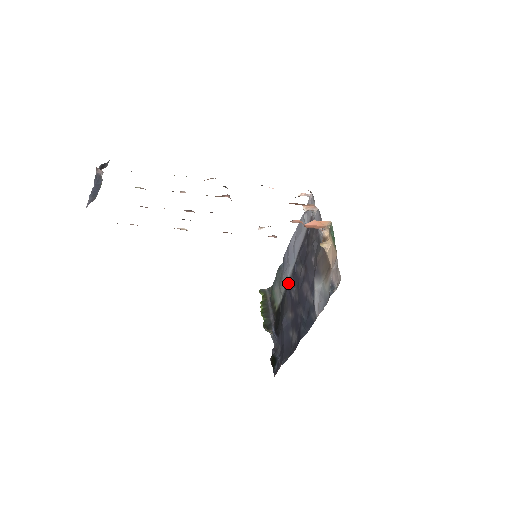
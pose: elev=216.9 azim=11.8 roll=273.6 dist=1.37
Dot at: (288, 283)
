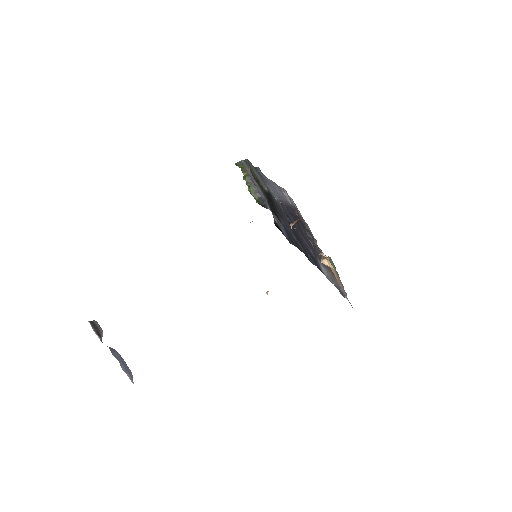
Dot at: (277, 203)
